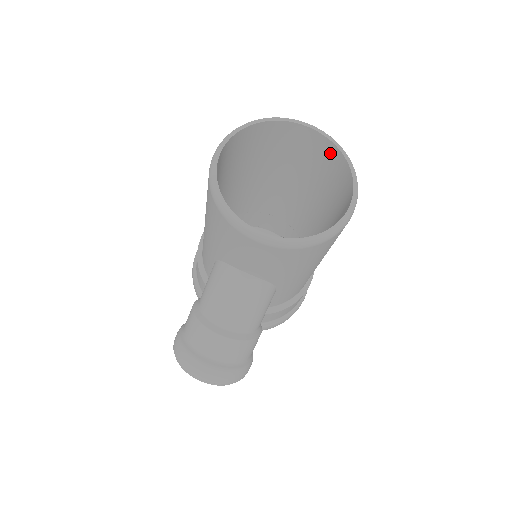
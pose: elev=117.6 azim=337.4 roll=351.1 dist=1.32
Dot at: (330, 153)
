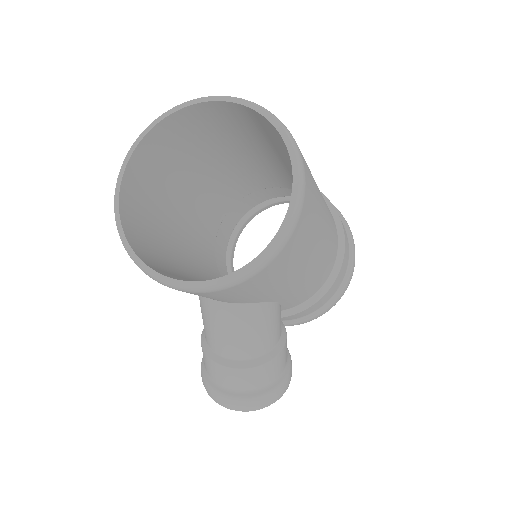
Dot at: (264, 123)
